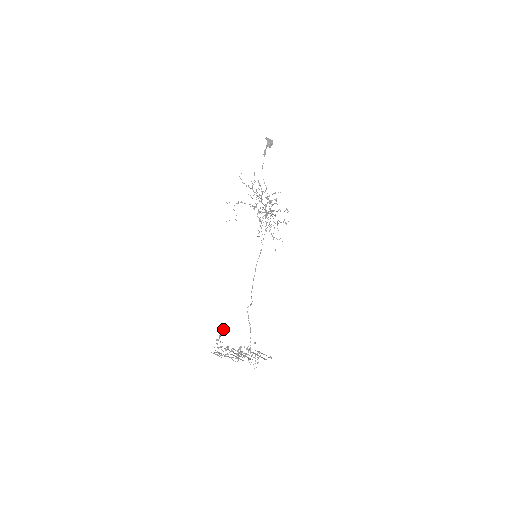
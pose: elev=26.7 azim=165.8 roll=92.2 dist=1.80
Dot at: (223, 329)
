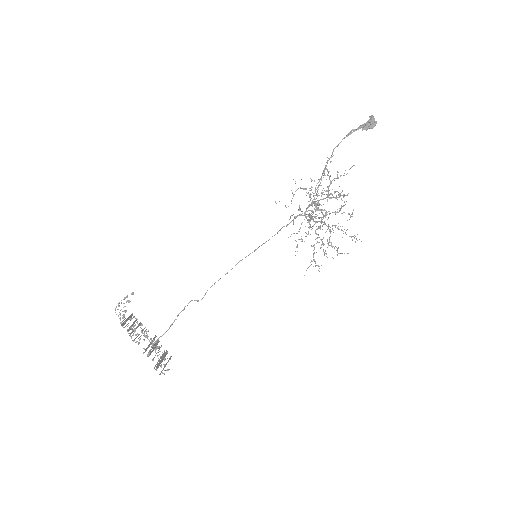
Dot at: (133, 293)
